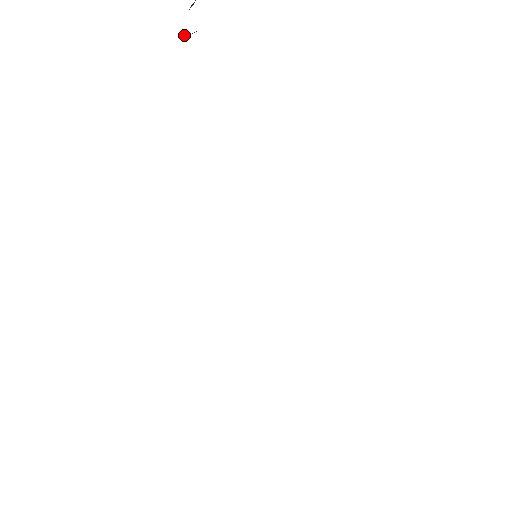
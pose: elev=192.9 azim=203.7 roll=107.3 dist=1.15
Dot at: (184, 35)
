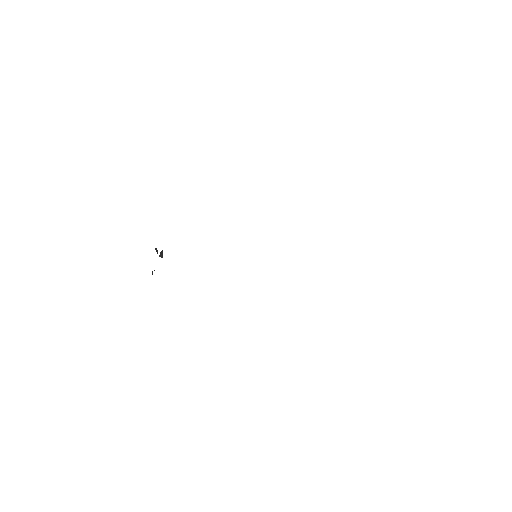
Dot at: occluded
